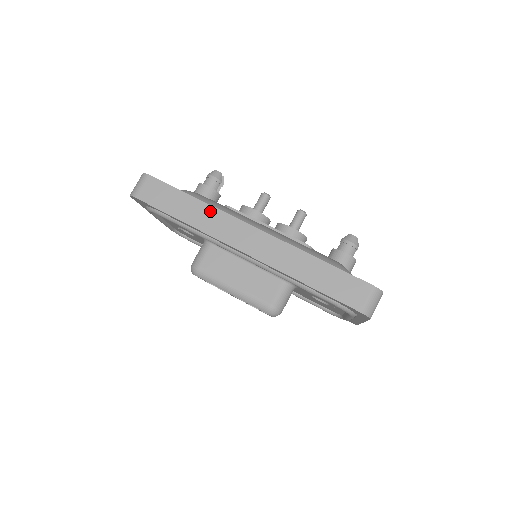
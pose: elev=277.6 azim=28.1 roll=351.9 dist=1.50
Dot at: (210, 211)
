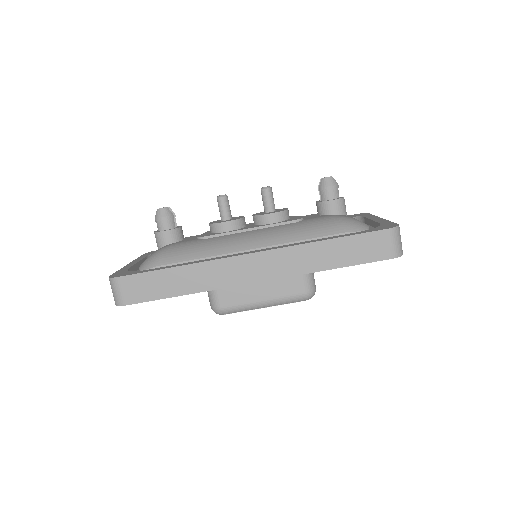
Dot at: (201, 268)
